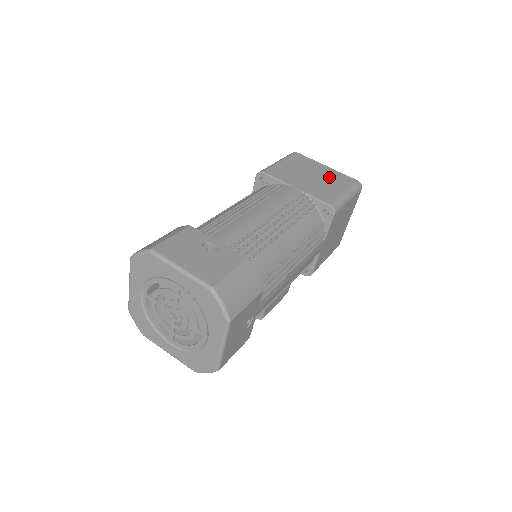
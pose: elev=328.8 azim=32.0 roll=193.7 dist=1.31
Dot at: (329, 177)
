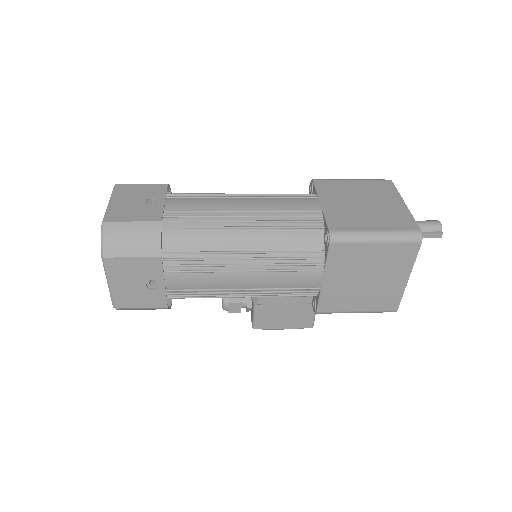
Dot at: (384, 212)
